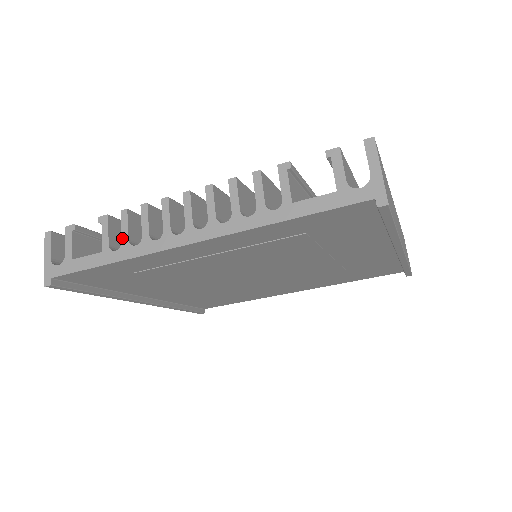
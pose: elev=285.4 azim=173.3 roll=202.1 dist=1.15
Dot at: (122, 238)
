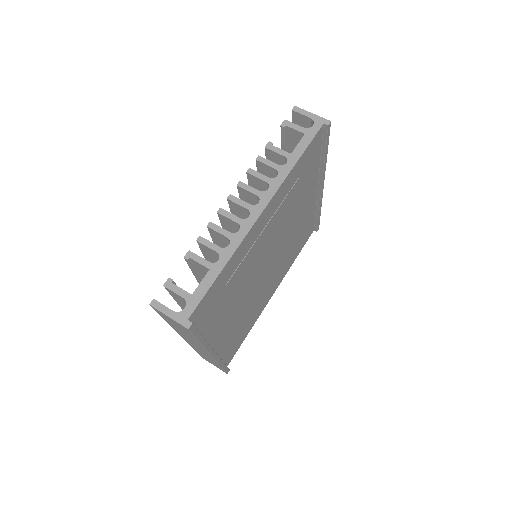
Dot at: (215, 250)
